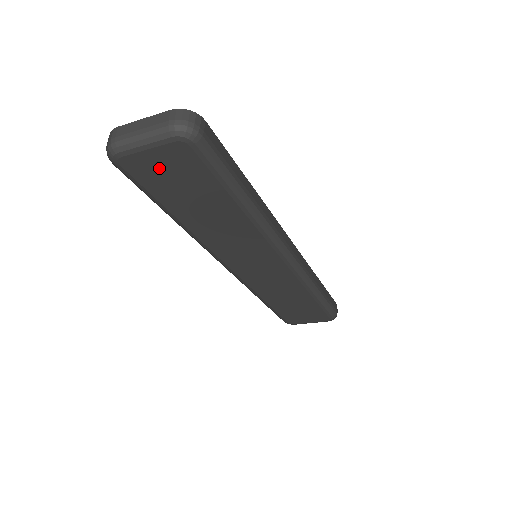
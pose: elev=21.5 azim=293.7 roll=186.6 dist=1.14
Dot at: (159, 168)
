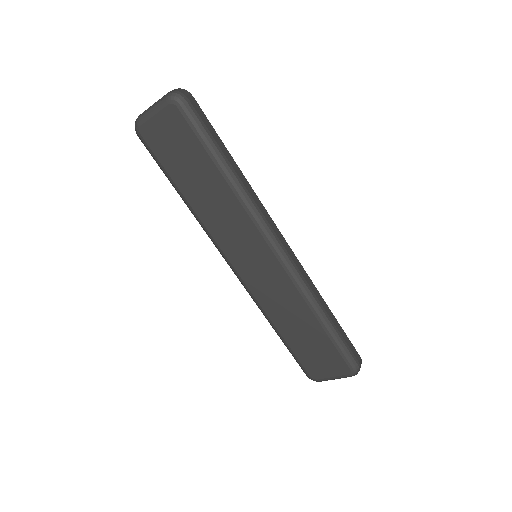
Dot at: (163, 135)
